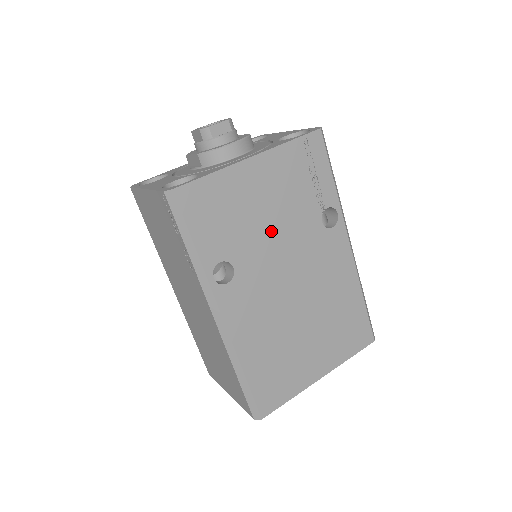
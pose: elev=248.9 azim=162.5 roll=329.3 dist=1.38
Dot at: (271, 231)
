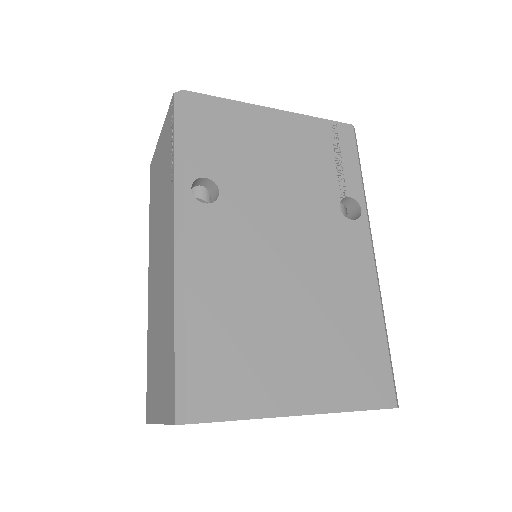
Dot at: (276, 182)
